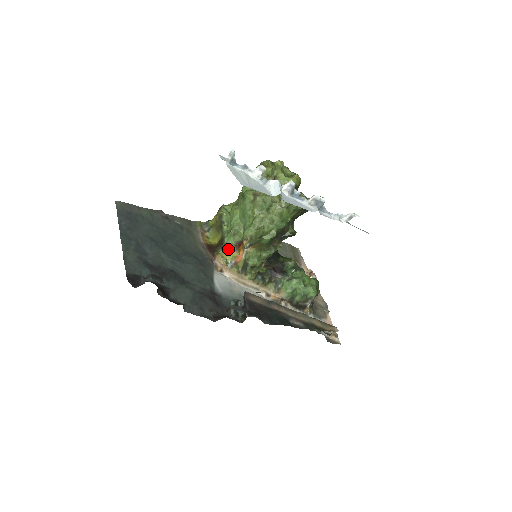
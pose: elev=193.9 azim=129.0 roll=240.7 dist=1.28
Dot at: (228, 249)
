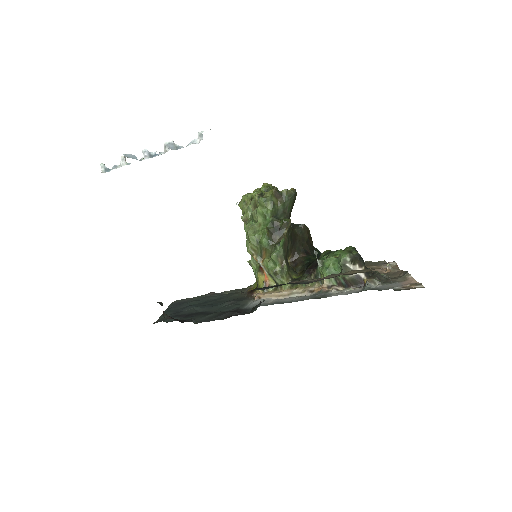
Dot at: (258, 279)
